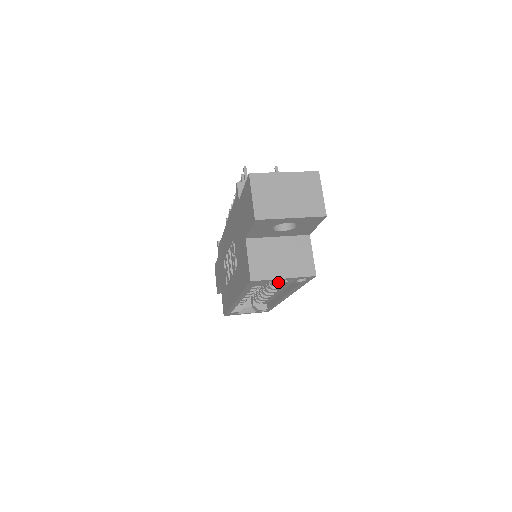
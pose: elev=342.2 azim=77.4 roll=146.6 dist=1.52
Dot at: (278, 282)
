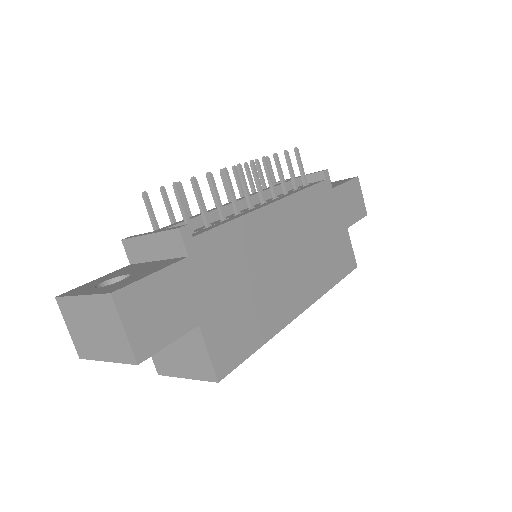
Dot at: occluded
